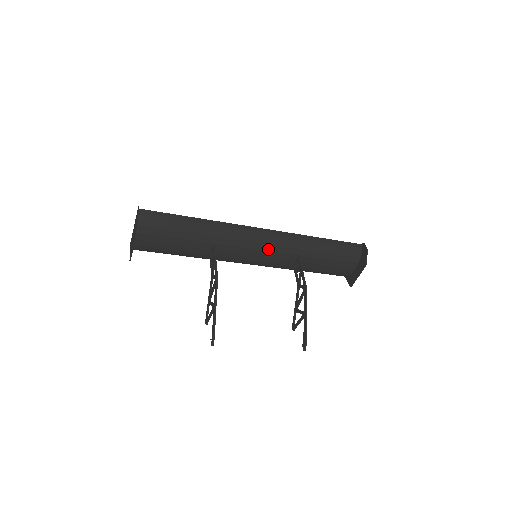
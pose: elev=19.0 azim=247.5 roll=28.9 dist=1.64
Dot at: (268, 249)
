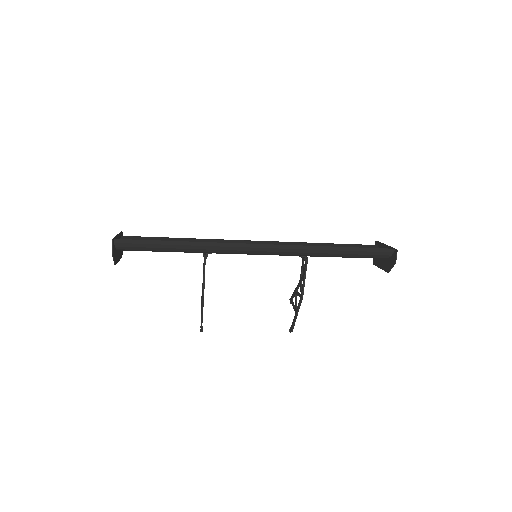
Dot at: occluded
